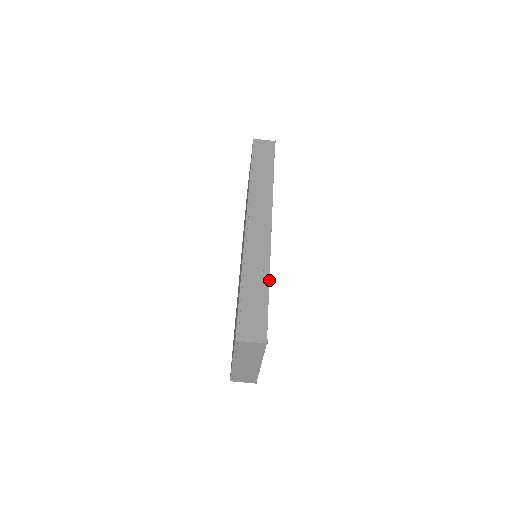
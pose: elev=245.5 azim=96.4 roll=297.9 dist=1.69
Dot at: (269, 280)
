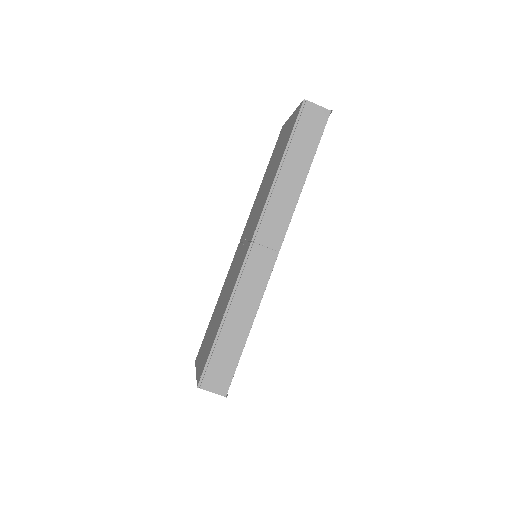
Dot at: (251, 327)
